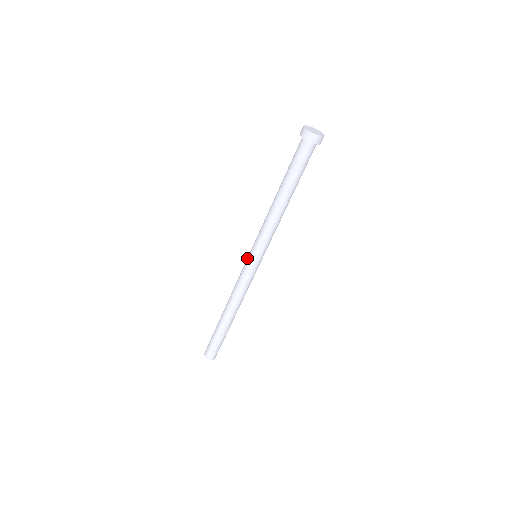
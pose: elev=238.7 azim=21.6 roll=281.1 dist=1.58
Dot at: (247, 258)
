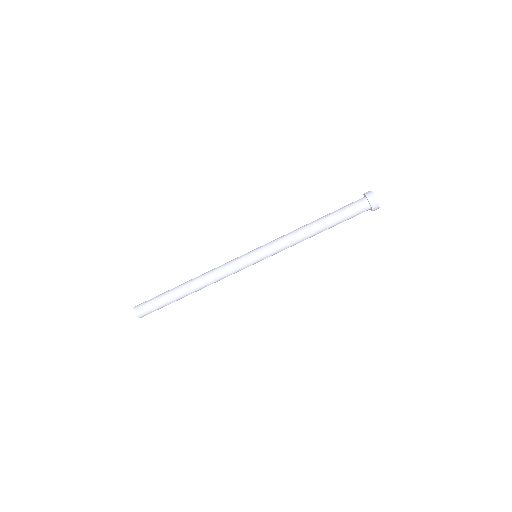
Dot at: occluded
